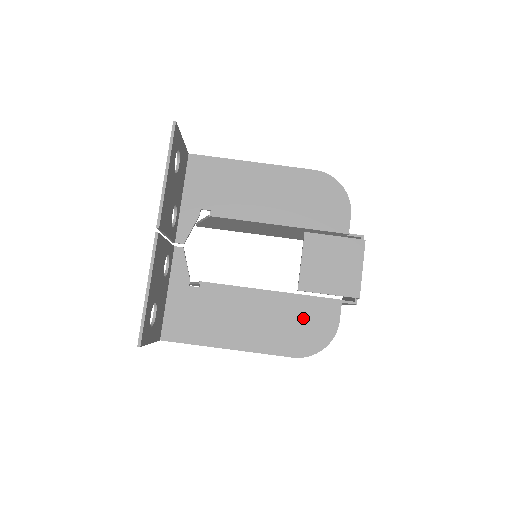
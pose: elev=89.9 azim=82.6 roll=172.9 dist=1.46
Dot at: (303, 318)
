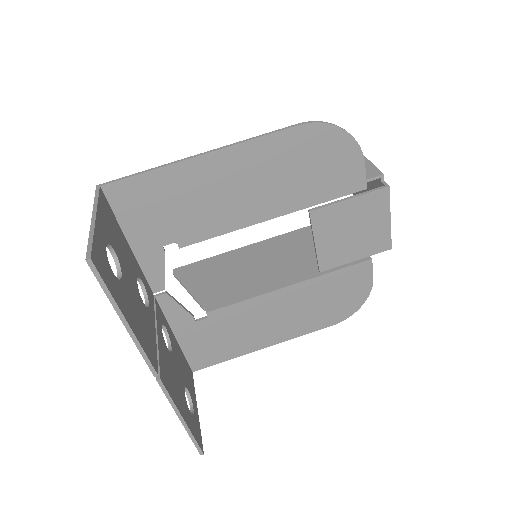
Dot at: (333, 293)
